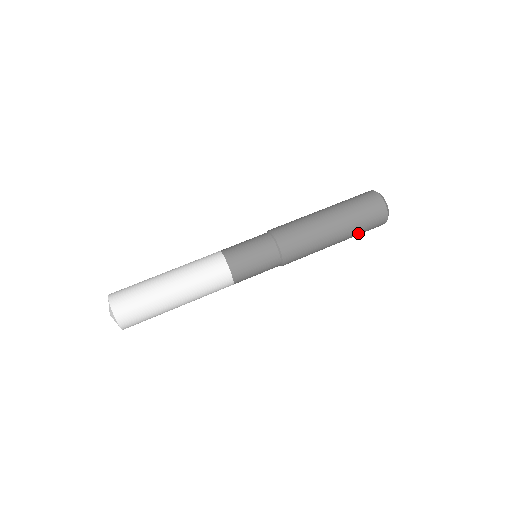
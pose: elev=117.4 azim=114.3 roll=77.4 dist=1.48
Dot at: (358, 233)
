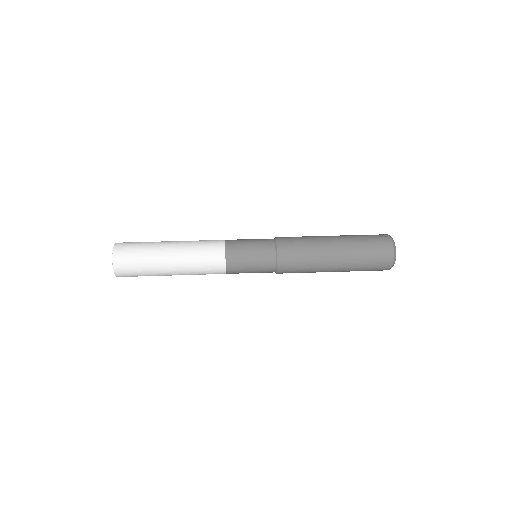
Dot at: (359, 268)
